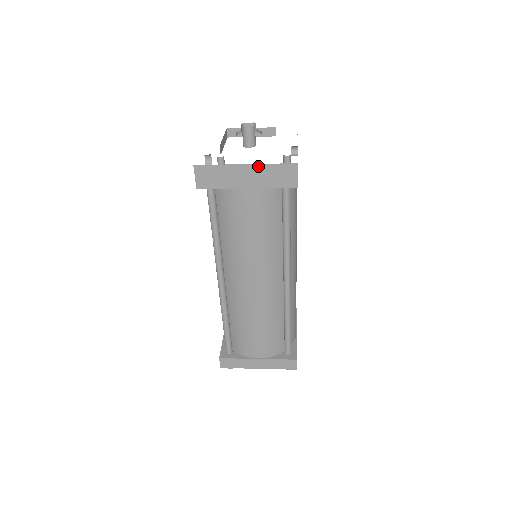
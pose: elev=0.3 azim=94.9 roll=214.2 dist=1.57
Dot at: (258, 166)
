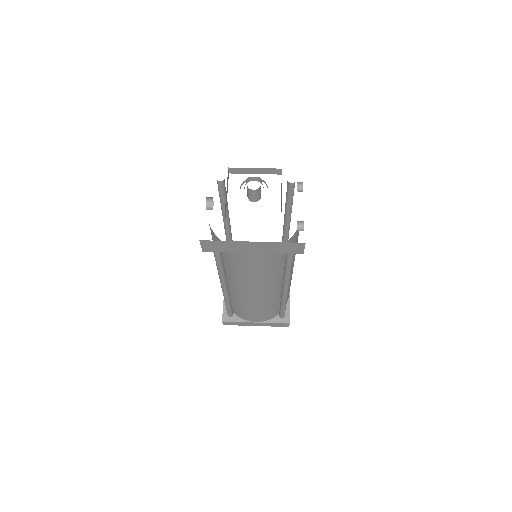
Dot at: (265, 243)
